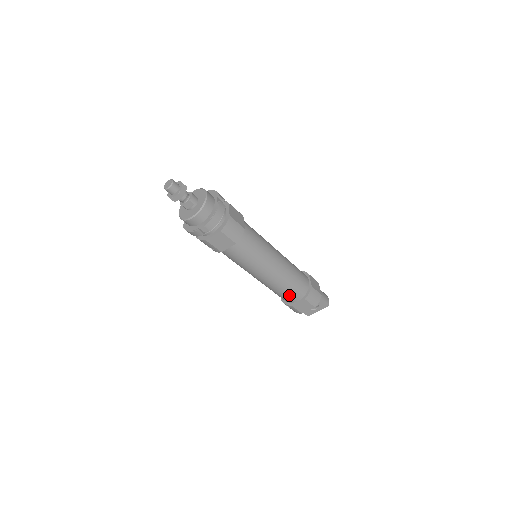
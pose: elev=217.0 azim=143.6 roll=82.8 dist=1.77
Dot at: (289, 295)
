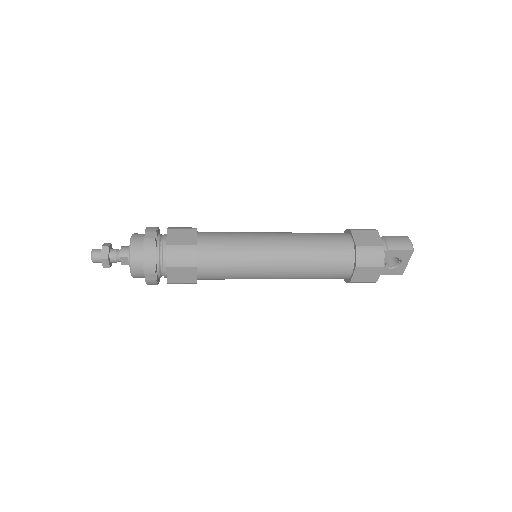
Dot at: (332, 273)
